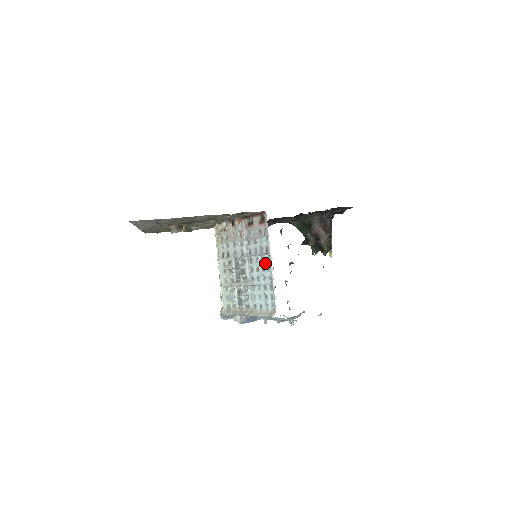
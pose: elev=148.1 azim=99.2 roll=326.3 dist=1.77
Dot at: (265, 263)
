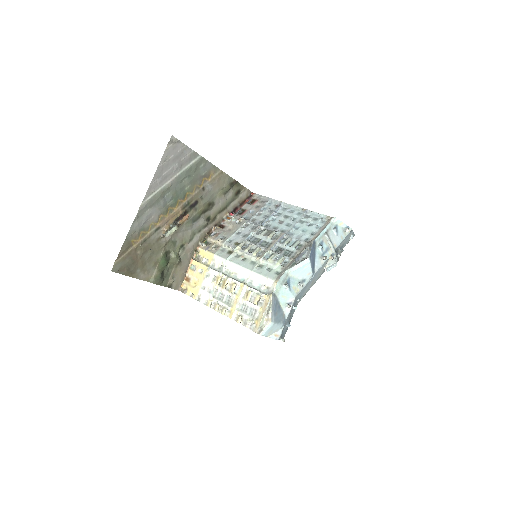
Dot at: (284, 212)
